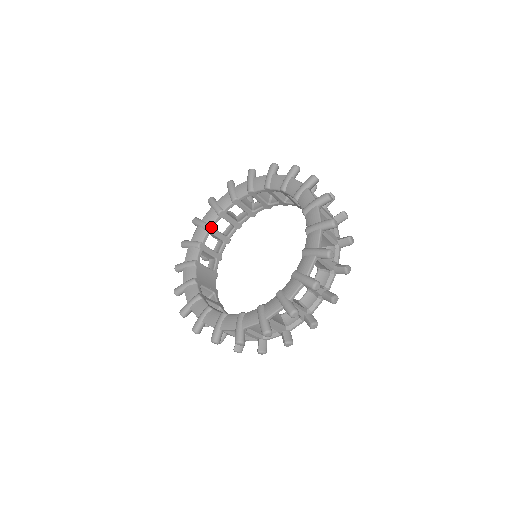
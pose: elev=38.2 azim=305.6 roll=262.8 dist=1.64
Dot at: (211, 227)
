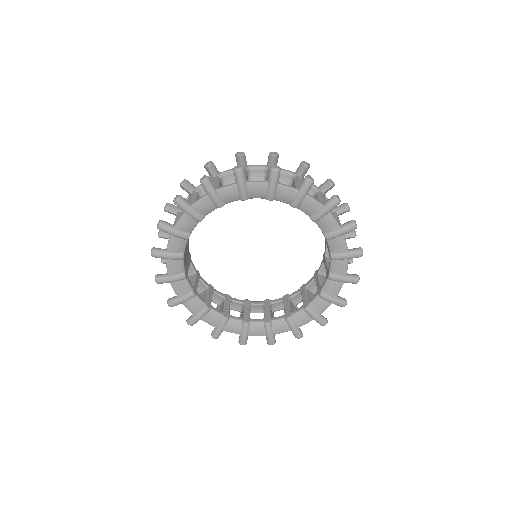
Dot at: (204, 217)
